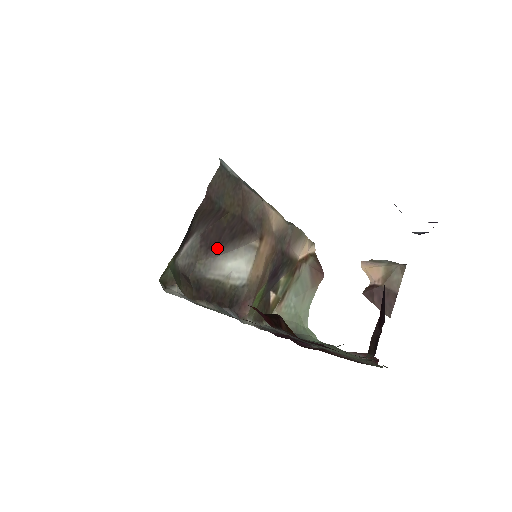
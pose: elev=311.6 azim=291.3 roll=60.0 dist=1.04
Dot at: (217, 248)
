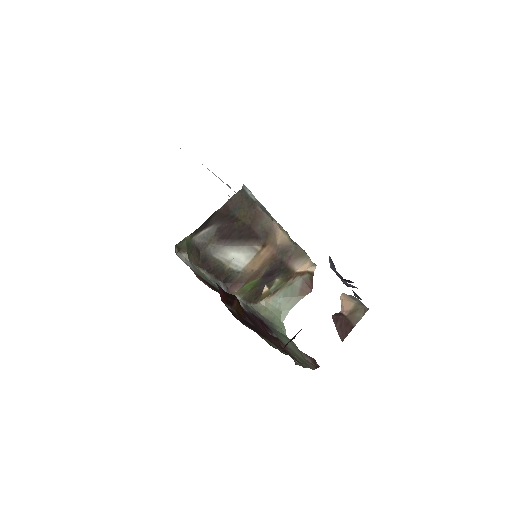
Dot at: (227, 240)
